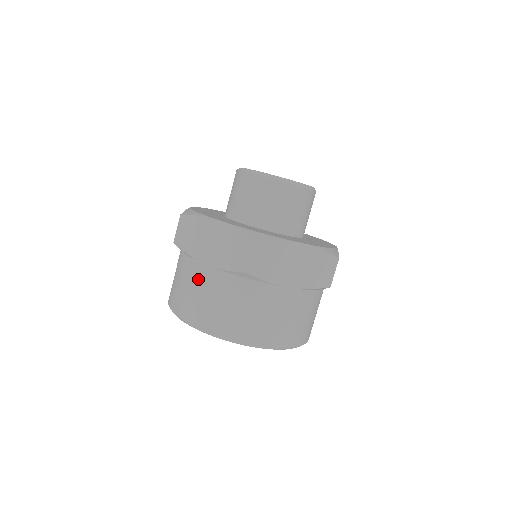
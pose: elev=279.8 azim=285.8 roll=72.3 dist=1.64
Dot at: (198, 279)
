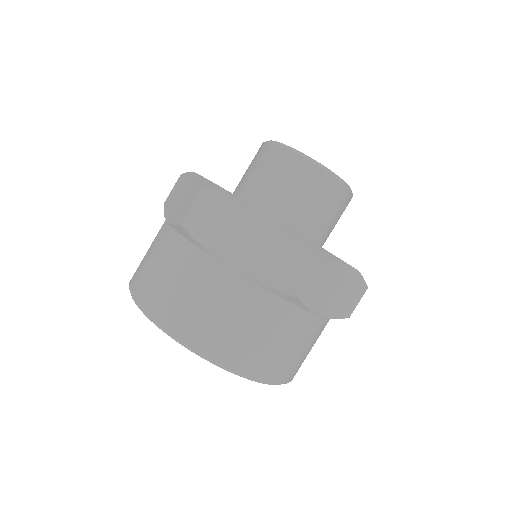
Dot at: (156, 238)
